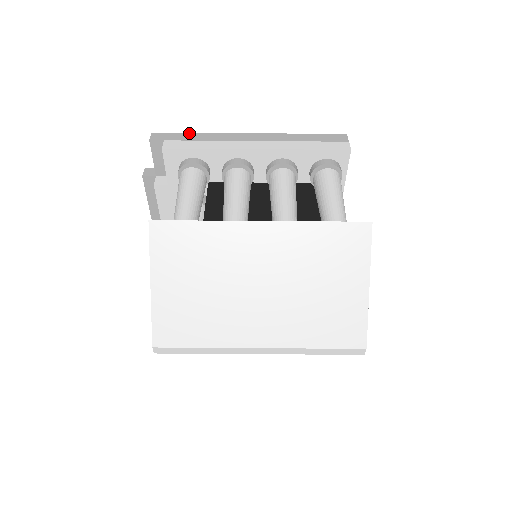
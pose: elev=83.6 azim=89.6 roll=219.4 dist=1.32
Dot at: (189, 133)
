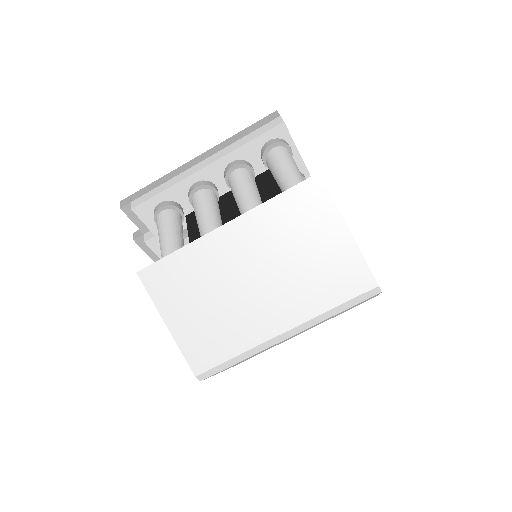
Dot at: (149, 185)
